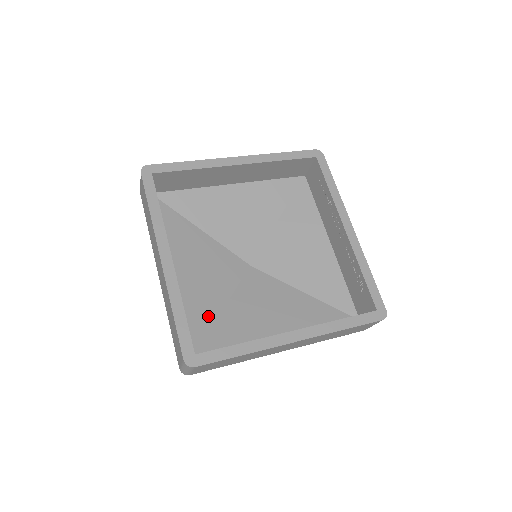
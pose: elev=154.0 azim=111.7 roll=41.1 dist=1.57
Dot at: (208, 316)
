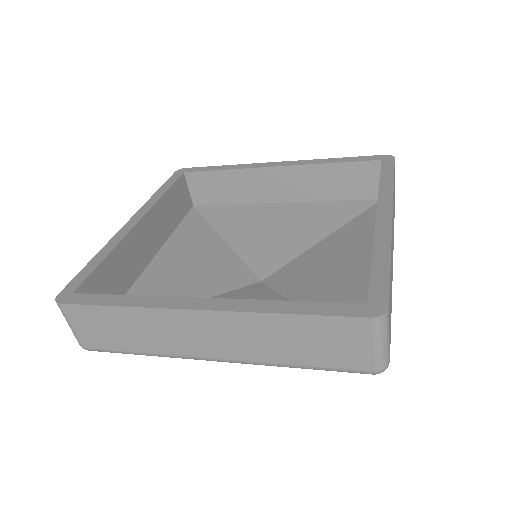
Dot at: occluded
